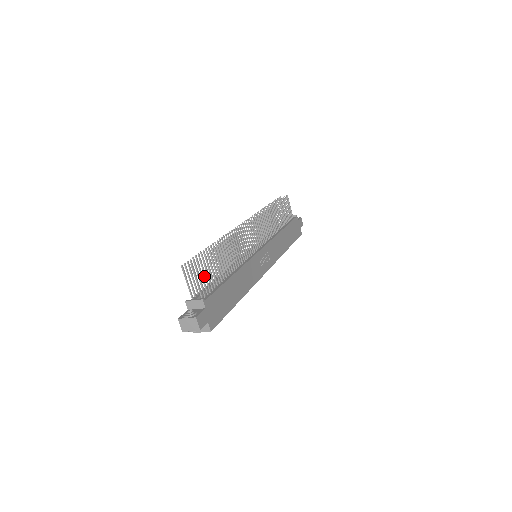
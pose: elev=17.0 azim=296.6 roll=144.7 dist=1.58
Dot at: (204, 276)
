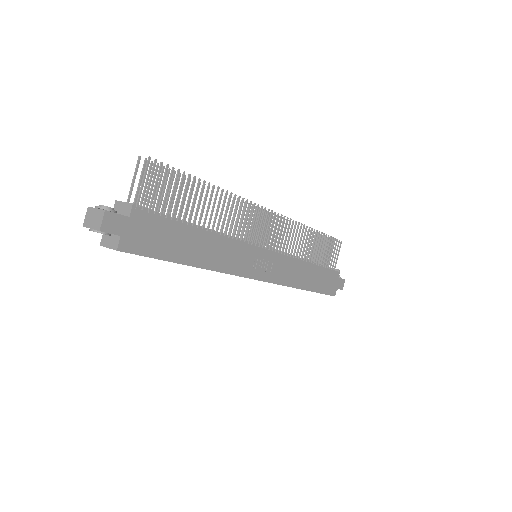
Dot at: occluded
